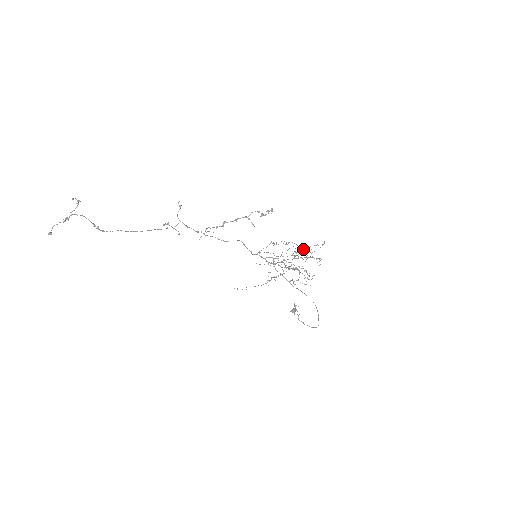
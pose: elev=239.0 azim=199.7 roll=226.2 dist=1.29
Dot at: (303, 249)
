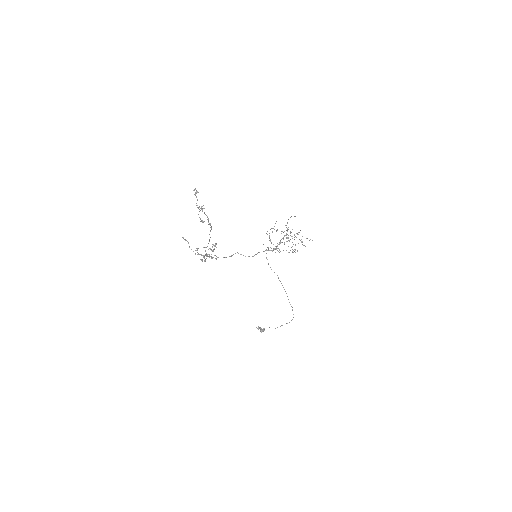
Dot at: occluded
